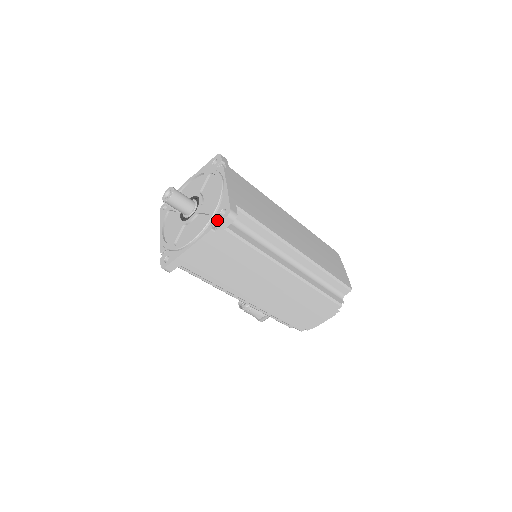
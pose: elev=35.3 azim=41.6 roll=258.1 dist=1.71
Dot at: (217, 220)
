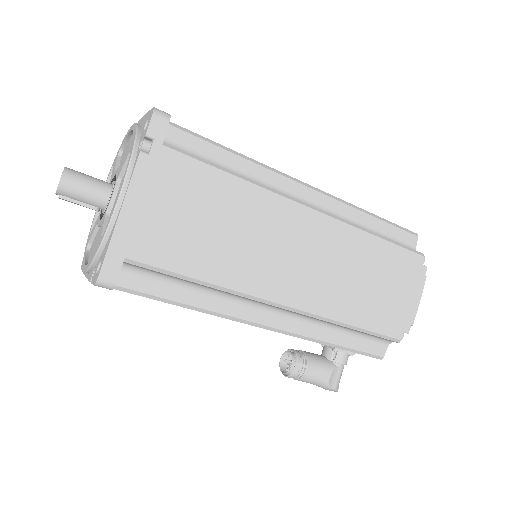
Dot at: (143, 136)
